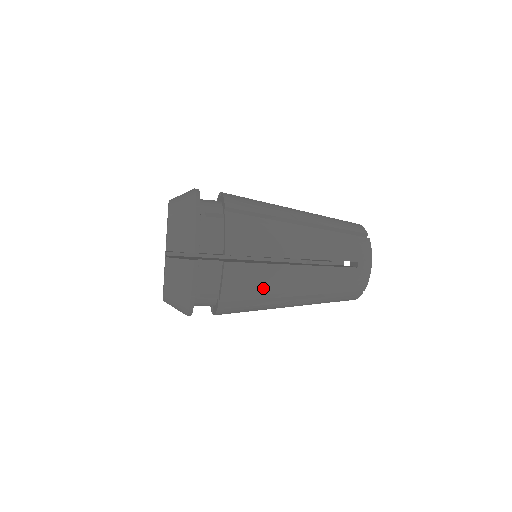
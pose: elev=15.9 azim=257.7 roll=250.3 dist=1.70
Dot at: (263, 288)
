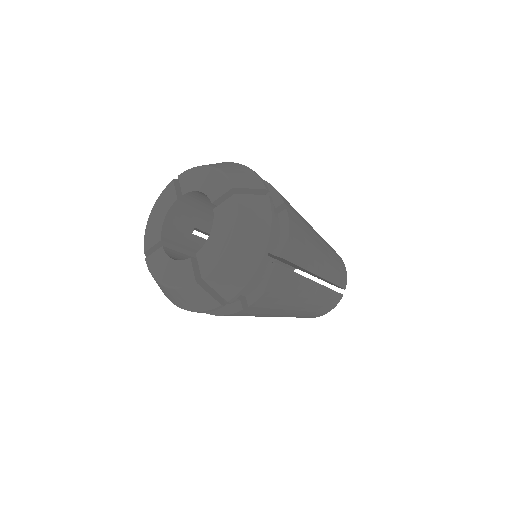
Dot at: (308, 253)
